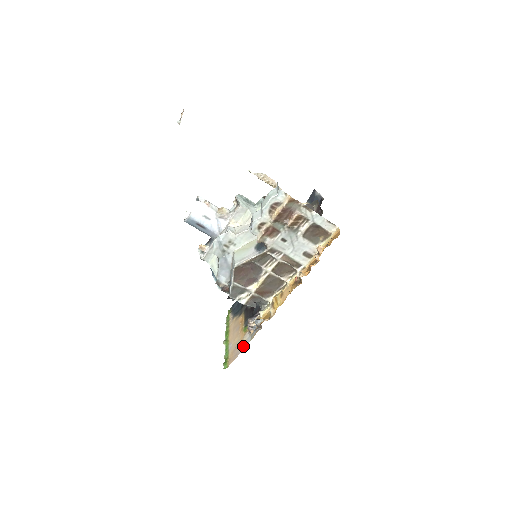
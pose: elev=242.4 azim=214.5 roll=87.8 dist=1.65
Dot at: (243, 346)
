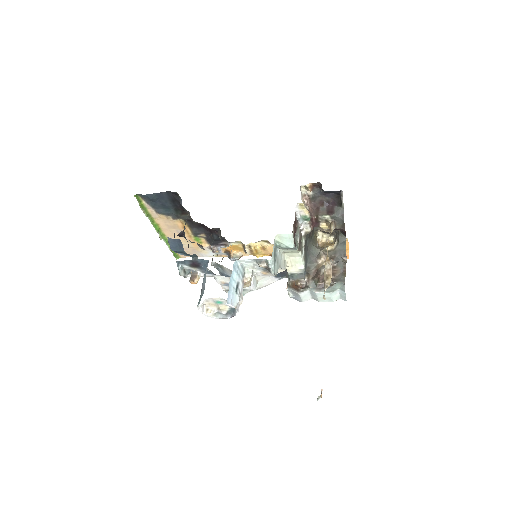
Dot at: (204, 256)
